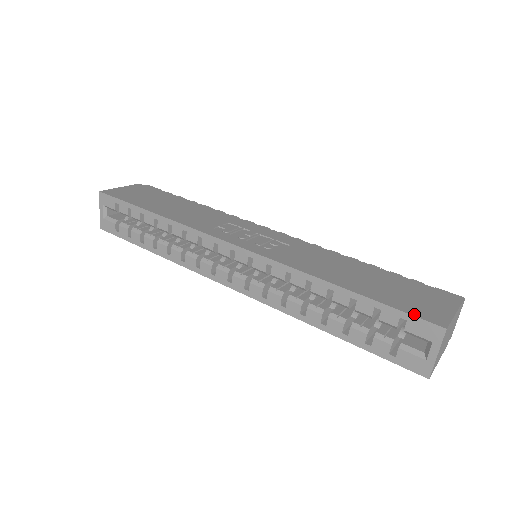
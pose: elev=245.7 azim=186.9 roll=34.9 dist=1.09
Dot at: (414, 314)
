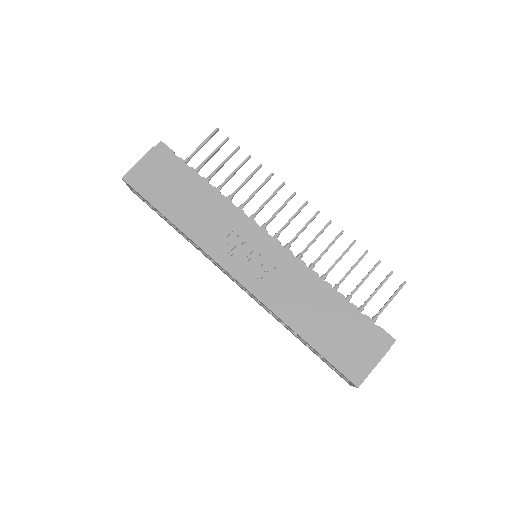
Dot at: (343, 372)
